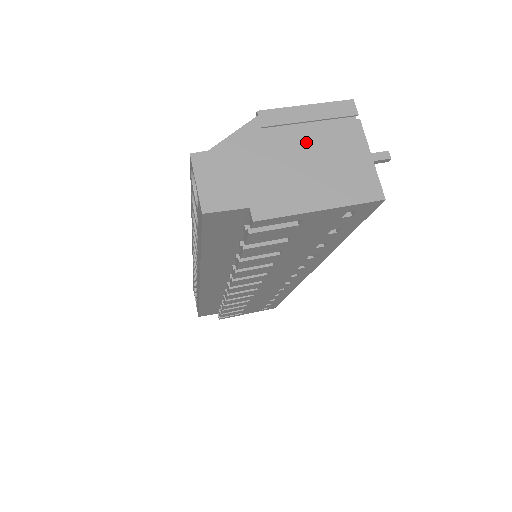
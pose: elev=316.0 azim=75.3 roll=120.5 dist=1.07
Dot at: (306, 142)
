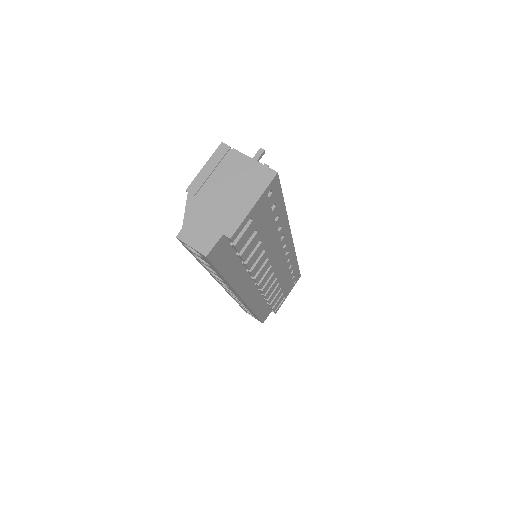
Dot at: (220, 182)
